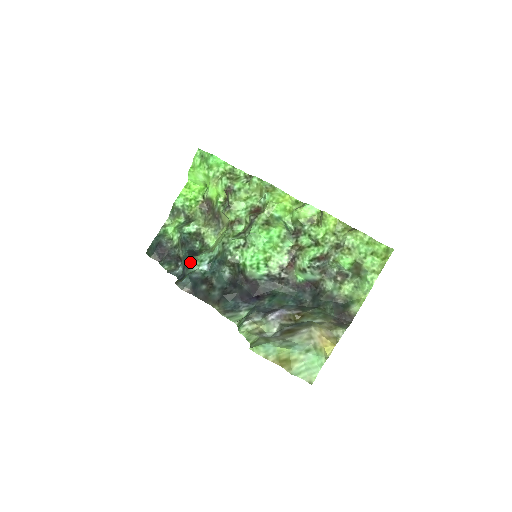
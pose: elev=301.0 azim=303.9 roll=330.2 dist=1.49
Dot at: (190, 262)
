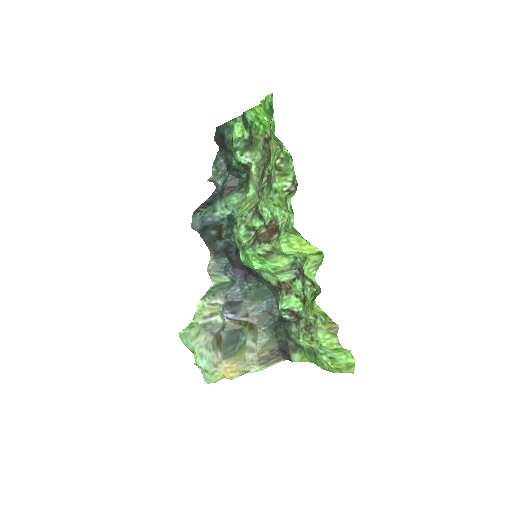
Dot at: (219, 197)
